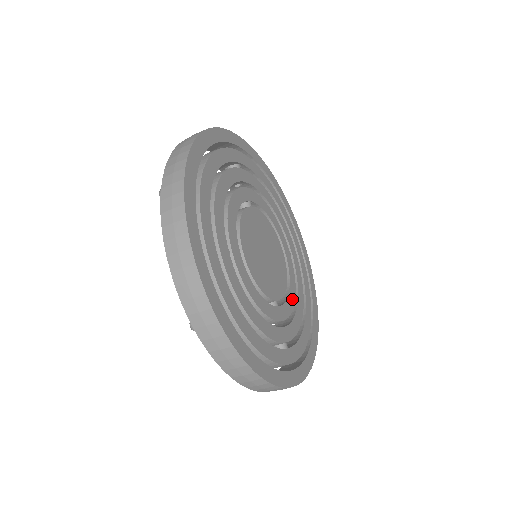
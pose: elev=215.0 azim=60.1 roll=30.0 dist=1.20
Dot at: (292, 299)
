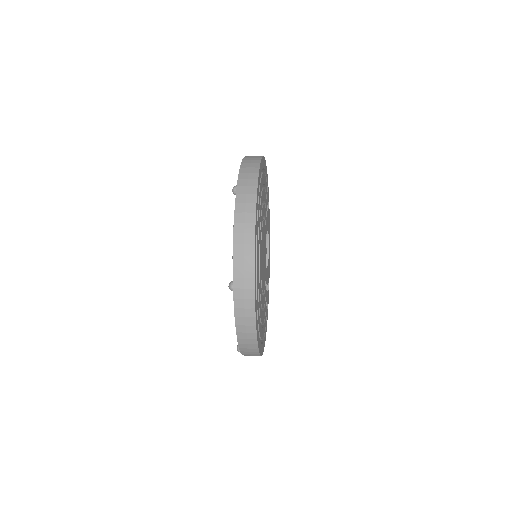
Dot at: occluded
